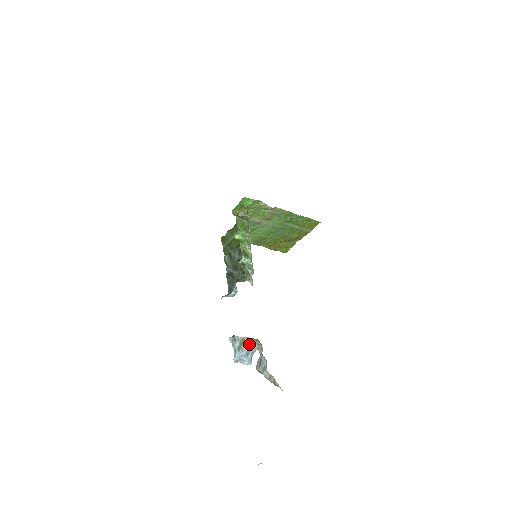
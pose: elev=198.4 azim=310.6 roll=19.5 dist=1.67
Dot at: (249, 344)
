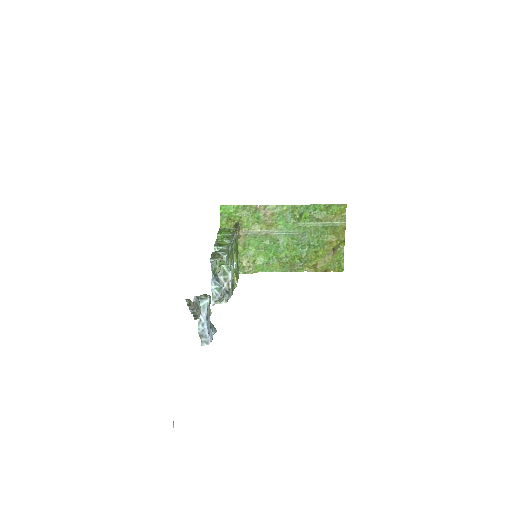
Dot at: occluded
